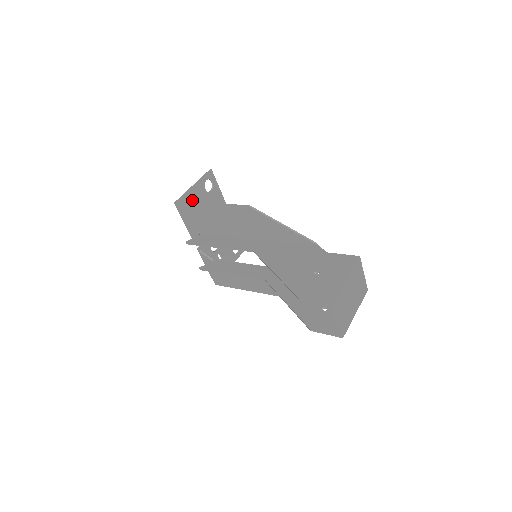
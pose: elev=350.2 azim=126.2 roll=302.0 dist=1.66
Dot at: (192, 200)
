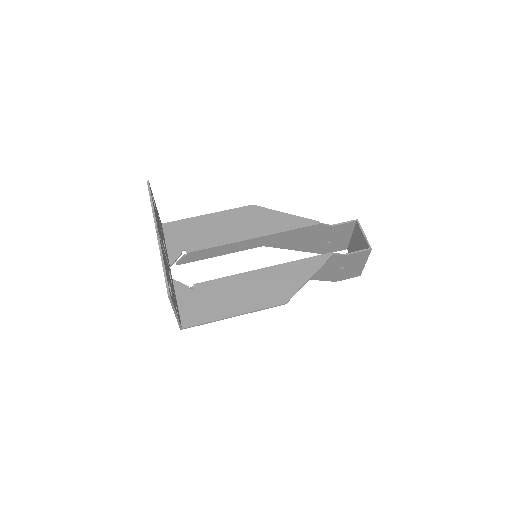
Dot at: occluded
